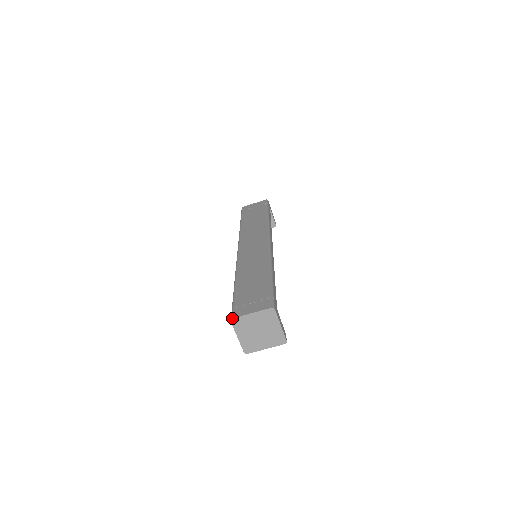
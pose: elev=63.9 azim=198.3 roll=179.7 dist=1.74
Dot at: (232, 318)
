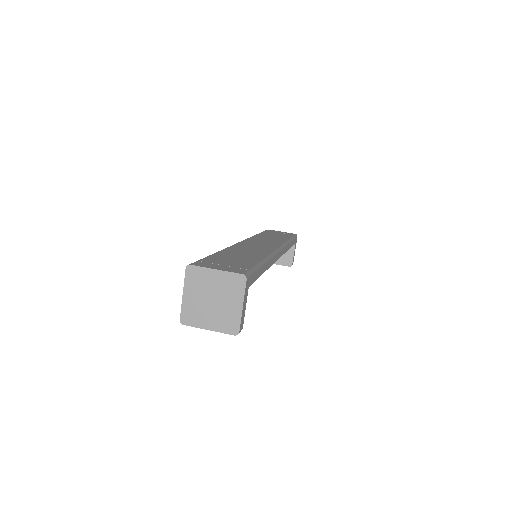
Dot at: (190, 264)
